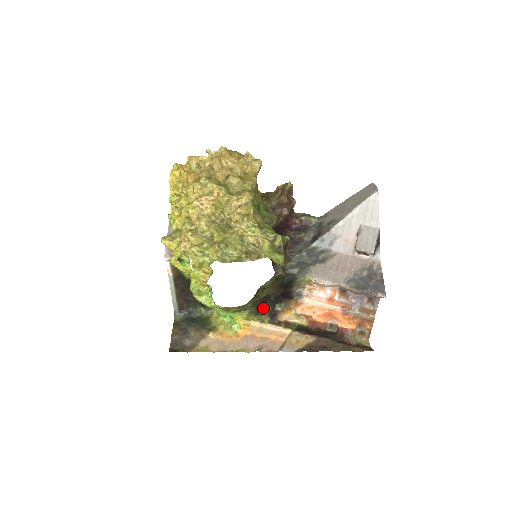
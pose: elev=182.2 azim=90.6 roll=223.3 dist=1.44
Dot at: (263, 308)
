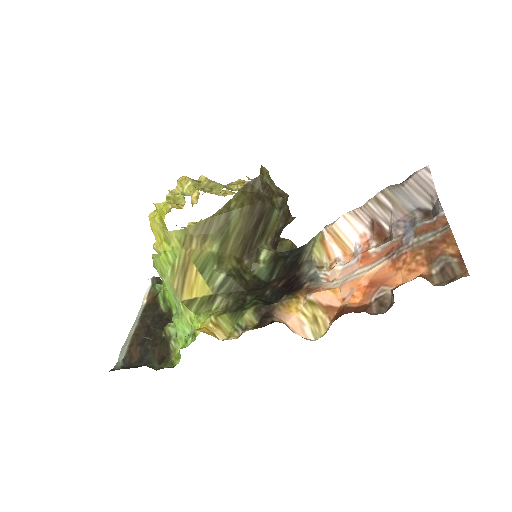
Dot at: (249, 304)
